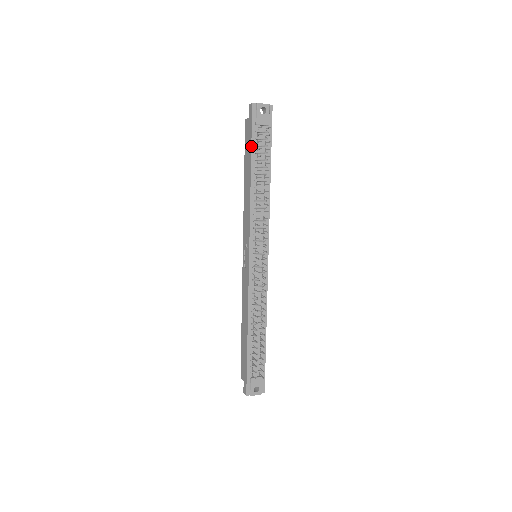
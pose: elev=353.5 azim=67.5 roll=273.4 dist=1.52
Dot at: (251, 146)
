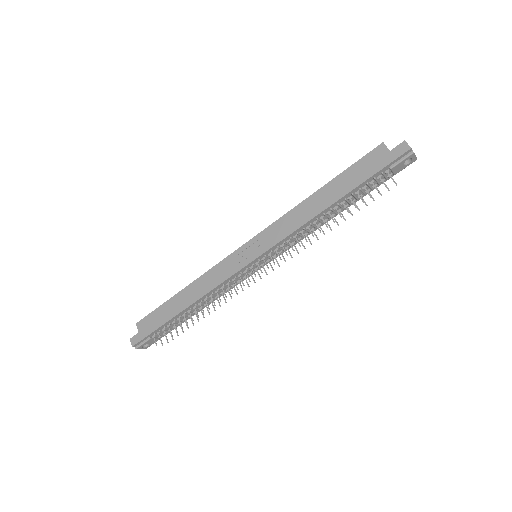
Dot at: (364, 181)
